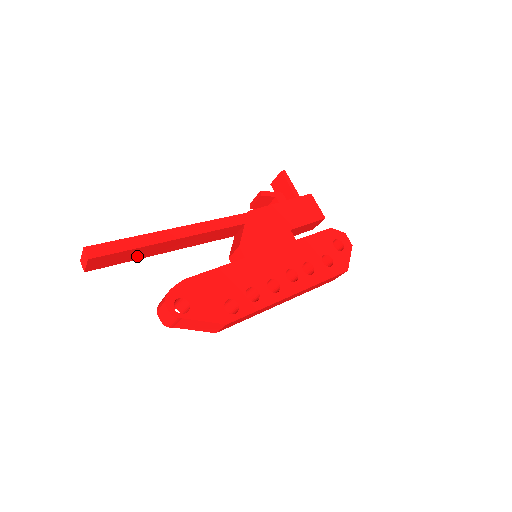
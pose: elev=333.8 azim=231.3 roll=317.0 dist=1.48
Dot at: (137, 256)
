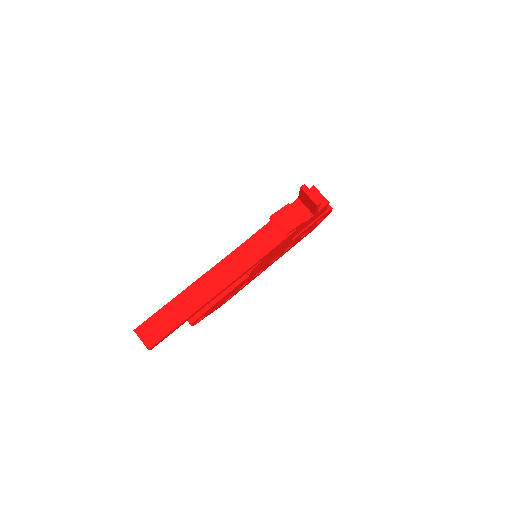
Dot at: occluded
